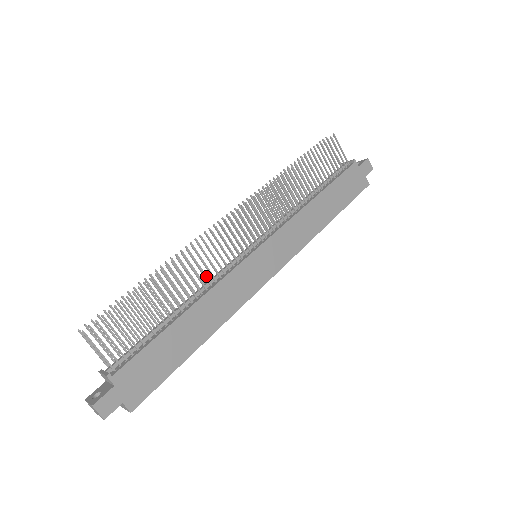
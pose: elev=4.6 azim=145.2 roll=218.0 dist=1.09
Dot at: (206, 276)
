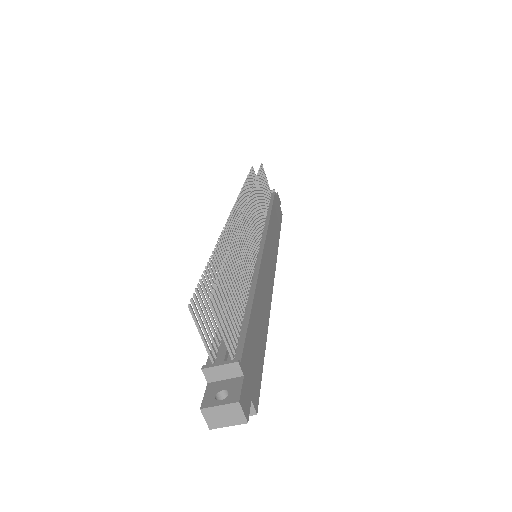
Dot at: (249, 263)
